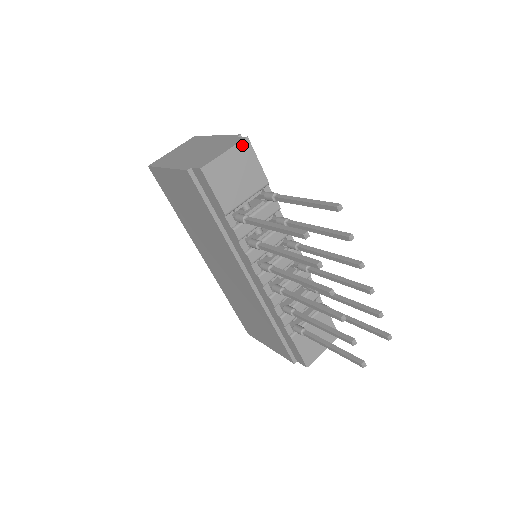
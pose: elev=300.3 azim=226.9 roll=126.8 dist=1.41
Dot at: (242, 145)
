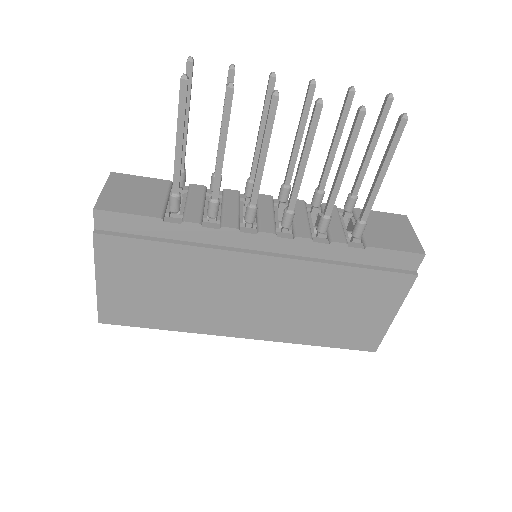
Dot at: (113, 178)
